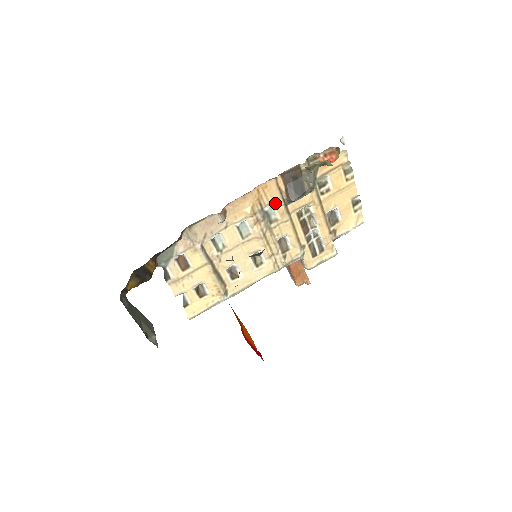
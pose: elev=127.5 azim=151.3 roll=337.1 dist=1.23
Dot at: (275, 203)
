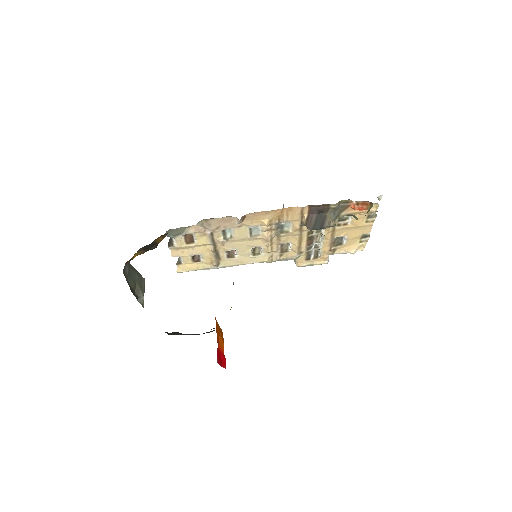
Dot at: (293, 222)
